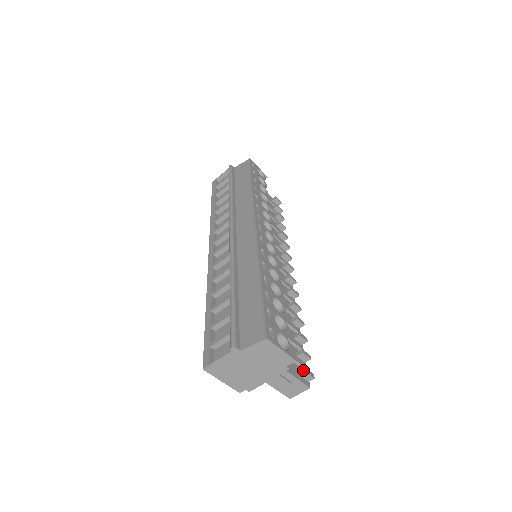
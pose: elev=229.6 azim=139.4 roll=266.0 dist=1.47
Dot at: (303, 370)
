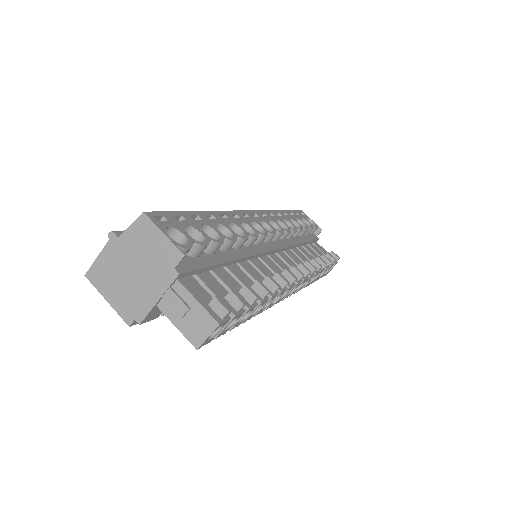
Dot at: (214, 298)
